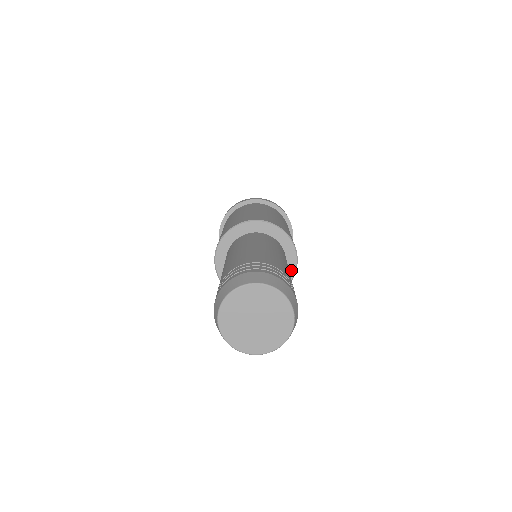
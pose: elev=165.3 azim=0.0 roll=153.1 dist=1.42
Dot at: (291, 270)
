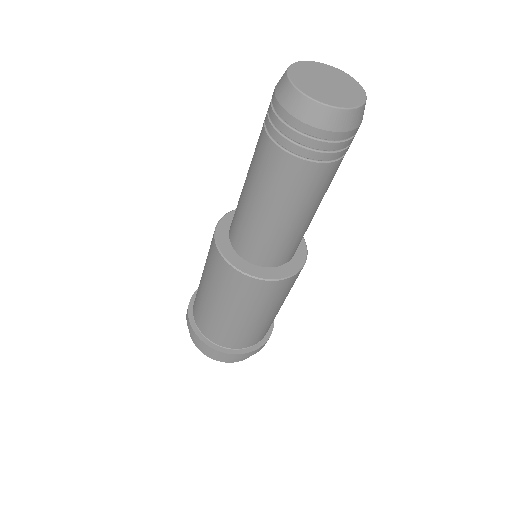
Dot at: (289, 271)
